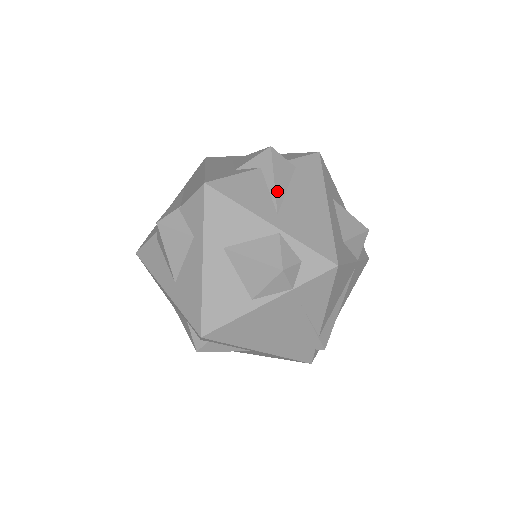
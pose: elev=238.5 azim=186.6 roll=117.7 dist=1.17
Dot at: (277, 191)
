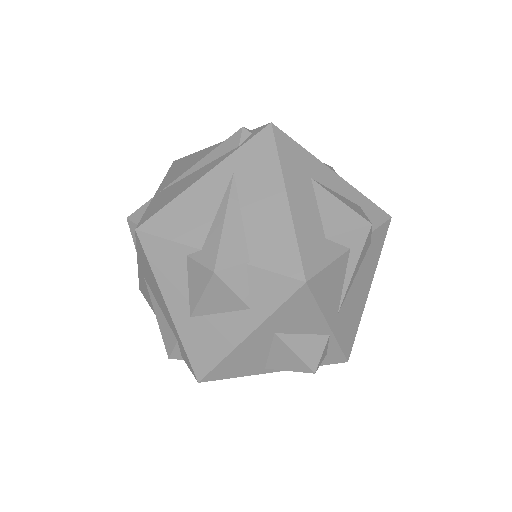
Dot at: (350, 285)
